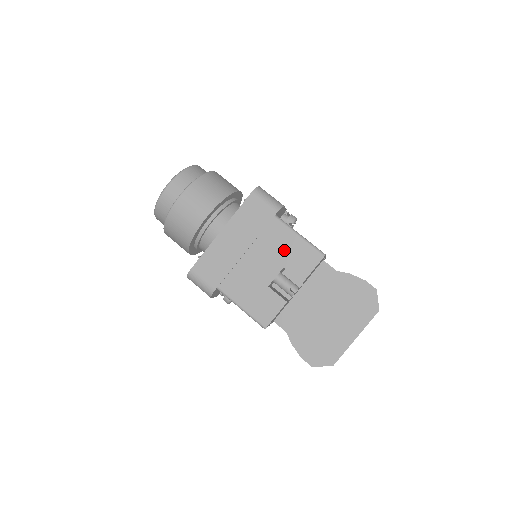
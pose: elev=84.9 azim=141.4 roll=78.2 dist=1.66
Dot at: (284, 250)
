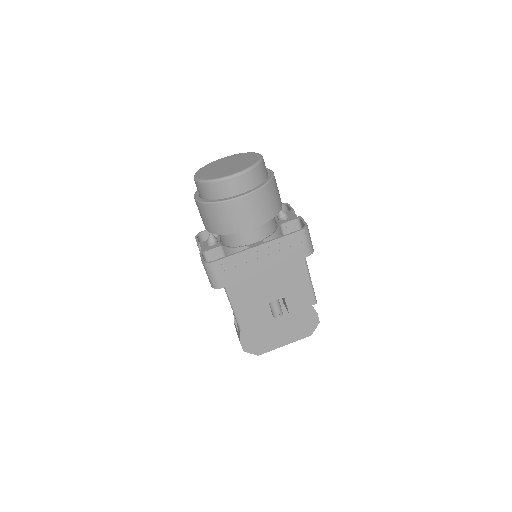
Dot at: (293, 286)
